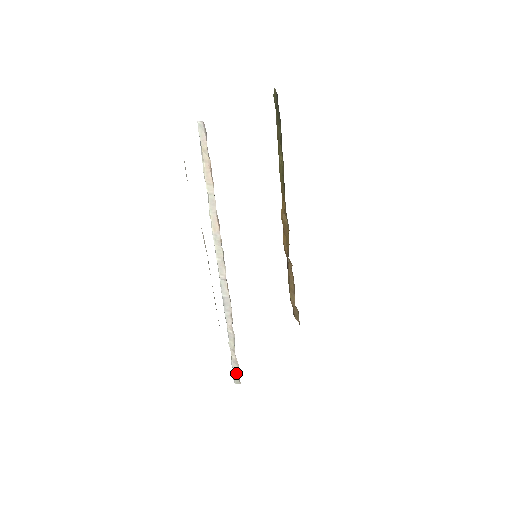
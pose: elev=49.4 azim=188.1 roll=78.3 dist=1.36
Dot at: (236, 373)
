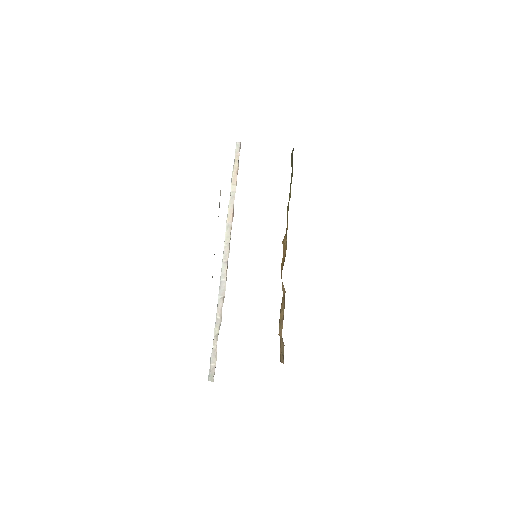
Dot at: (213, 367)
